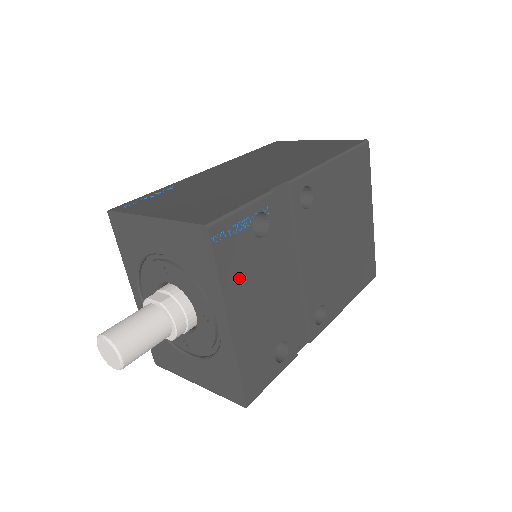
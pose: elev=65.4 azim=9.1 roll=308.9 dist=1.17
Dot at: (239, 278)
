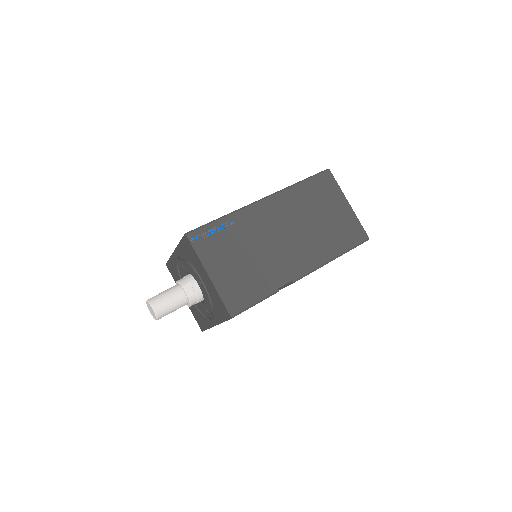
Dot at: occluded
